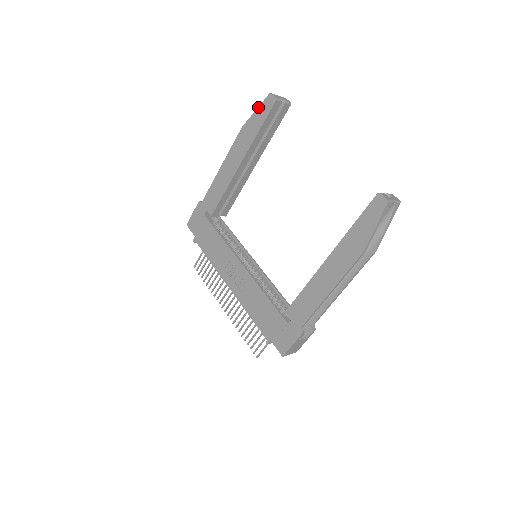
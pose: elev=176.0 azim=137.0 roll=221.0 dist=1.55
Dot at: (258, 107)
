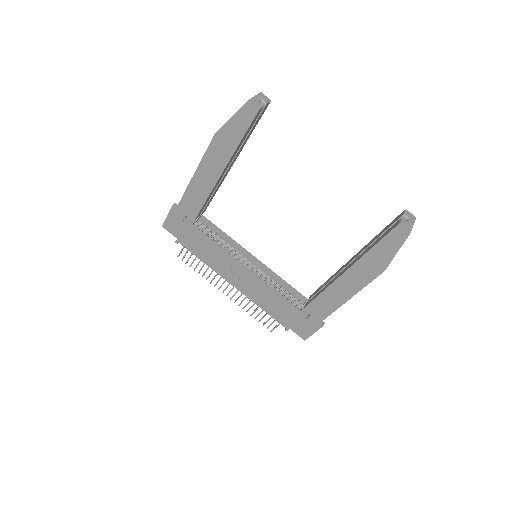
Dot at: (234, 115)
